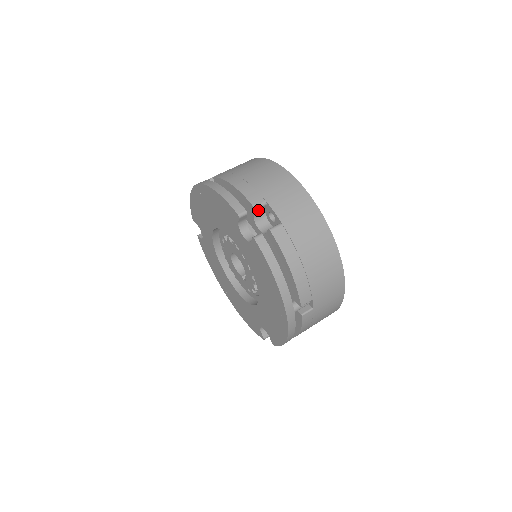
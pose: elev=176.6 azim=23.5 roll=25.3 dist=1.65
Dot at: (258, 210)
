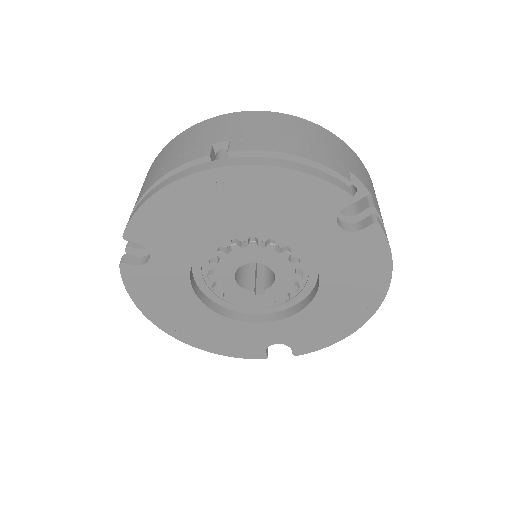
Dot at: occluded
